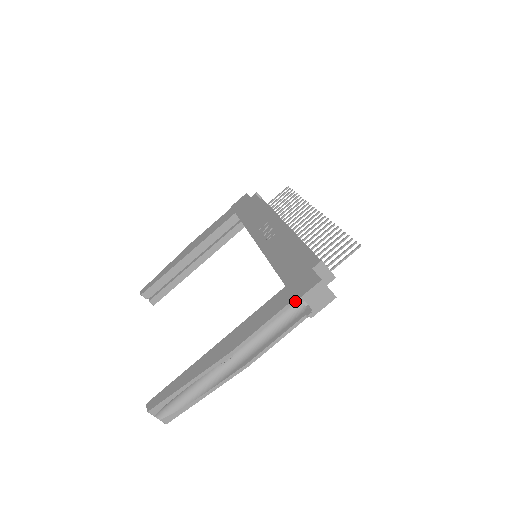
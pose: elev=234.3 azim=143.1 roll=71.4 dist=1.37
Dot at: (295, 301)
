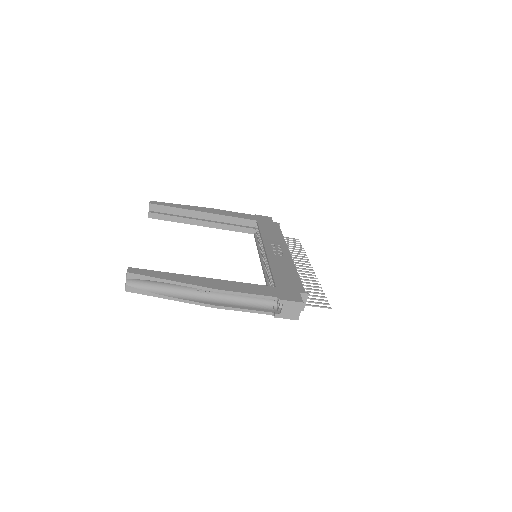
Dot at: (279, 299)
